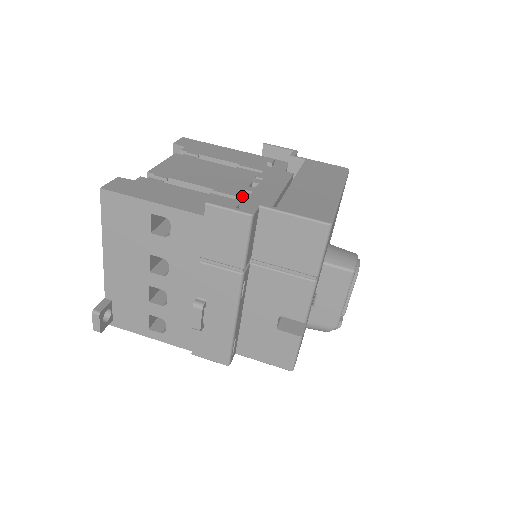
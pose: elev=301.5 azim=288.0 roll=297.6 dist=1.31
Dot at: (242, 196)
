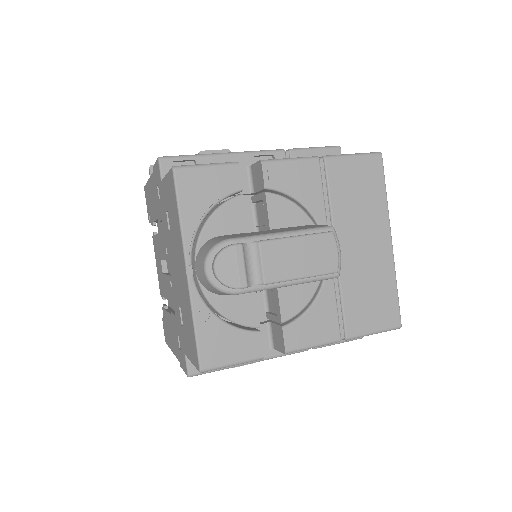
Dot at: occluded
